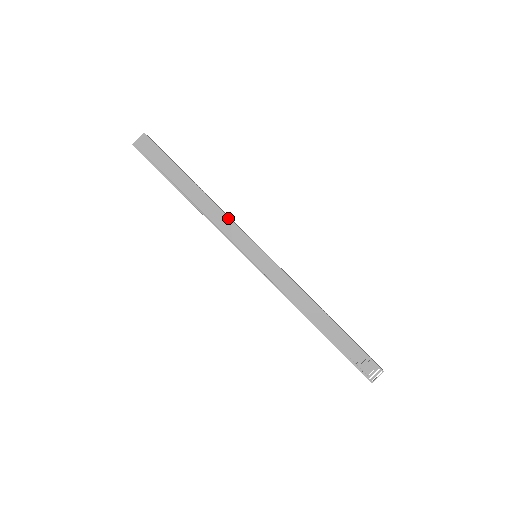
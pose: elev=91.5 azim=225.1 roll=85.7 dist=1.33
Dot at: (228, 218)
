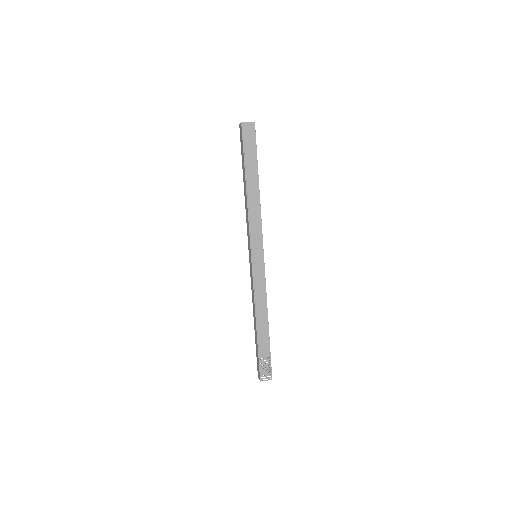
Dot at: (261, 221)
